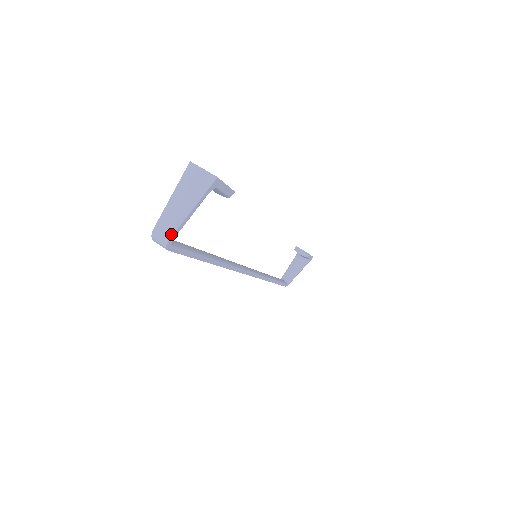
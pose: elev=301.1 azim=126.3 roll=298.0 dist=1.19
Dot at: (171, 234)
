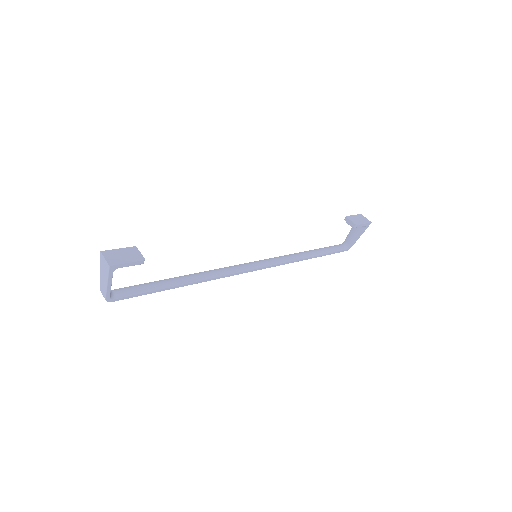
Dot at: (105, 296)
